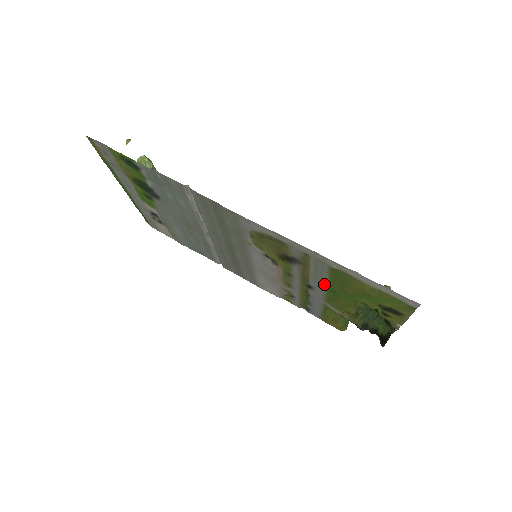
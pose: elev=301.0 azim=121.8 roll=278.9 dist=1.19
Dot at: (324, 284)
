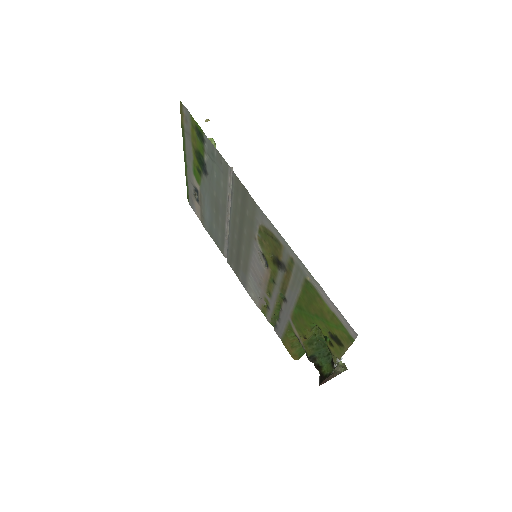
Dot at: (296, 298)
